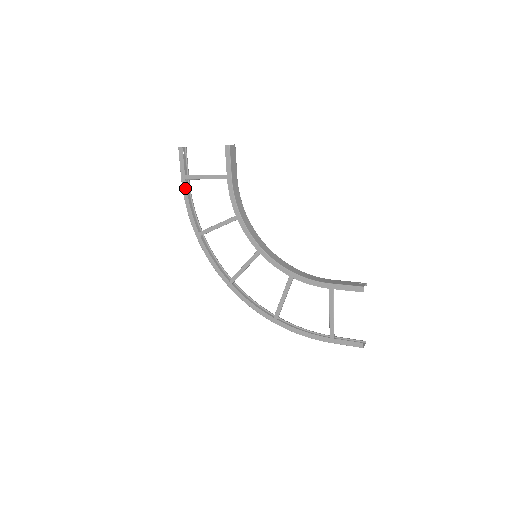
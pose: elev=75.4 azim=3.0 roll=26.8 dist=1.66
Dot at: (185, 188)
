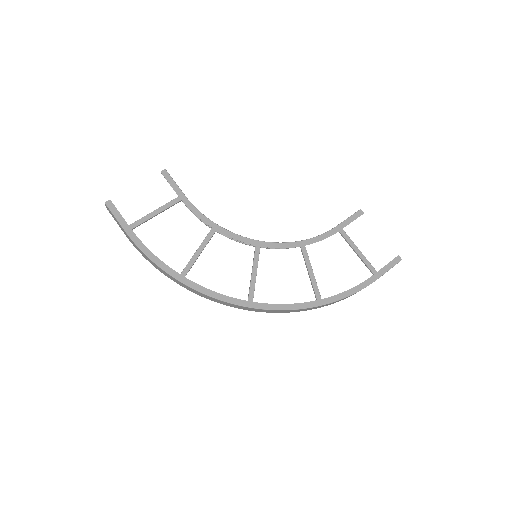
Dot at: (136, 238)
